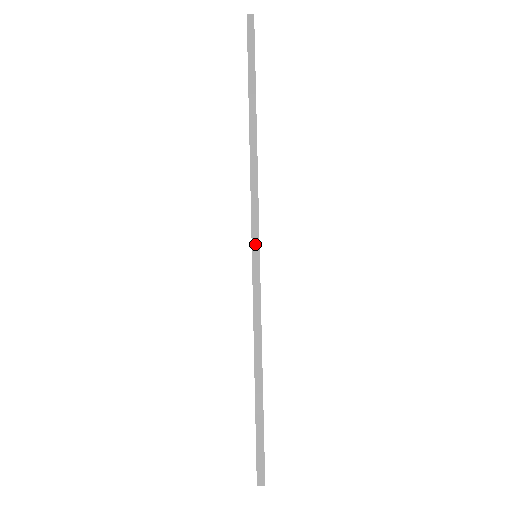
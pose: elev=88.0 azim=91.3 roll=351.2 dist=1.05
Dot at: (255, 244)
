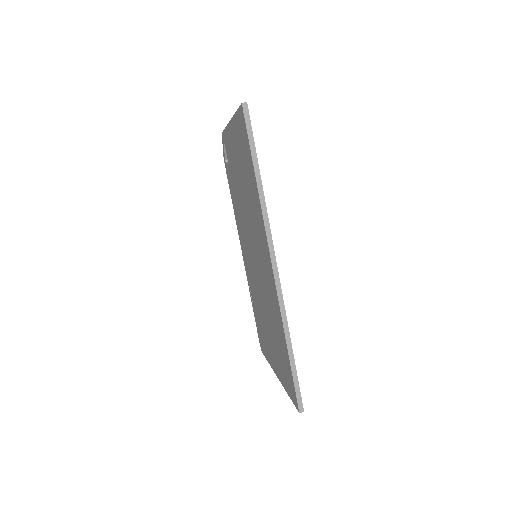
Dot at: (275, 271)
